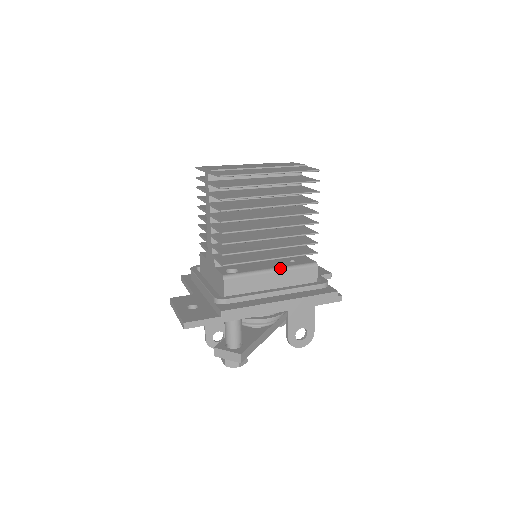
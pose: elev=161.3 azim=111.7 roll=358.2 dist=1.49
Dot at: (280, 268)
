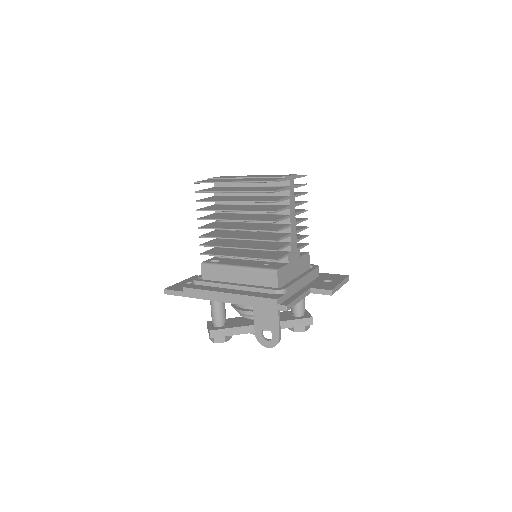
Dot at: (244, 267)
